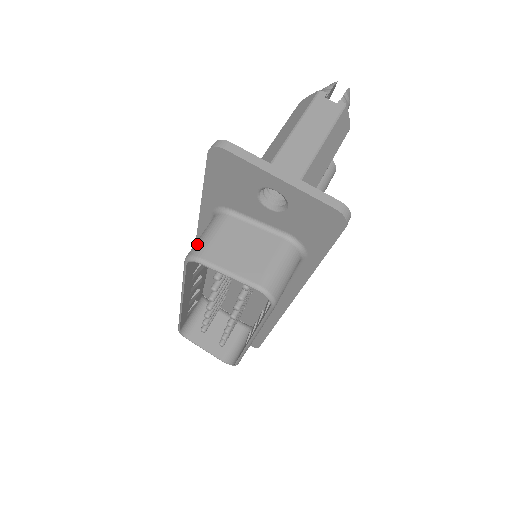
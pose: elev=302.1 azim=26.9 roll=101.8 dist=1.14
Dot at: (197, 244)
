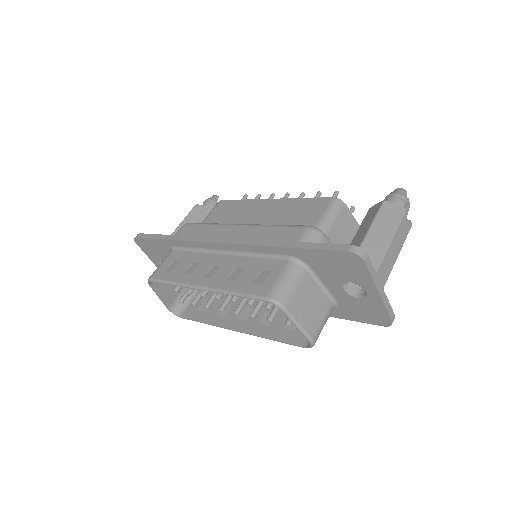
Dot at: (282, 290)
